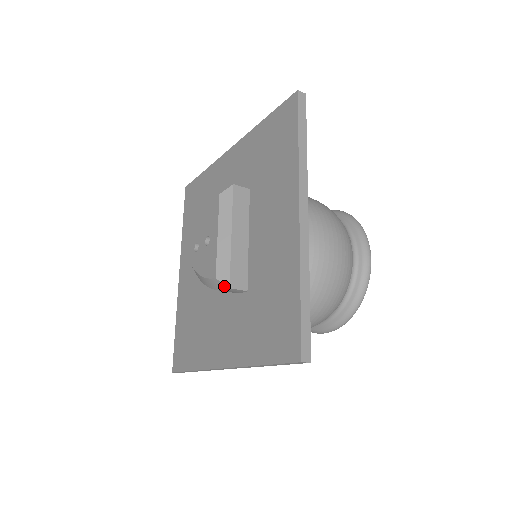
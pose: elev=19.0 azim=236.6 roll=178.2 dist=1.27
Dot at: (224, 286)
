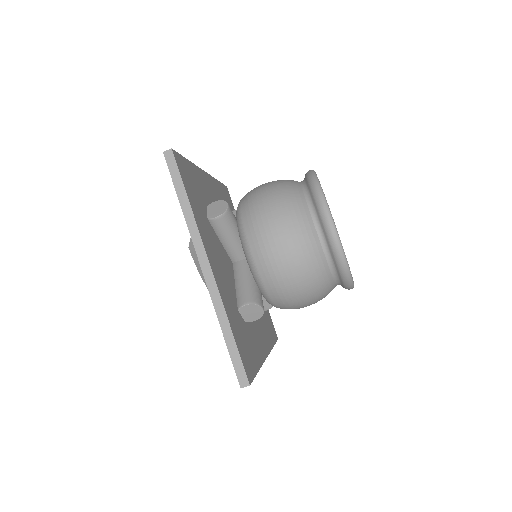
Dot at: (191, 242)
